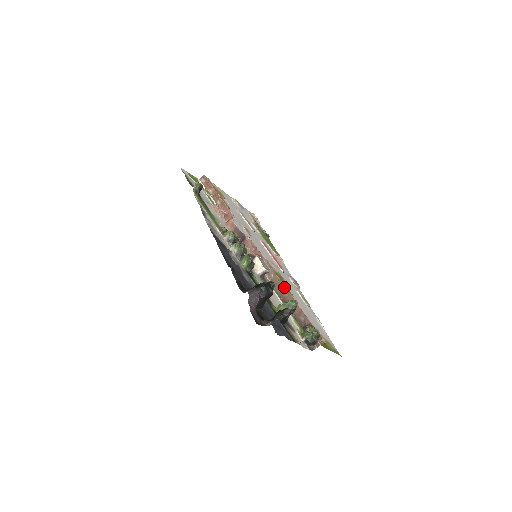
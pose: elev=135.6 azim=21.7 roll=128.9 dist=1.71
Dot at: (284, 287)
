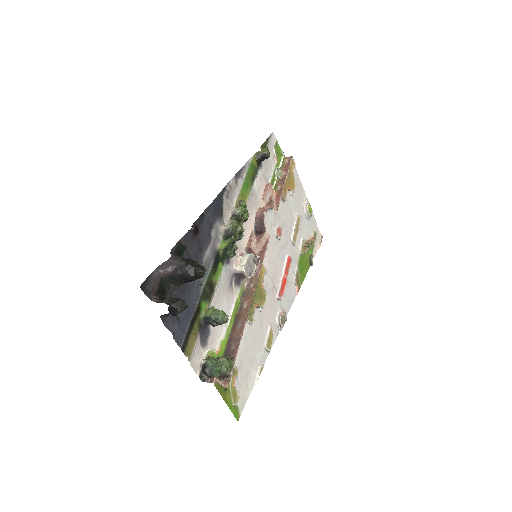
Dot at: (249, 304)
